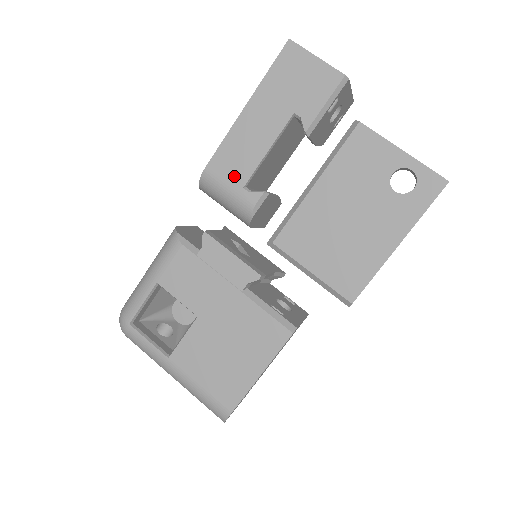
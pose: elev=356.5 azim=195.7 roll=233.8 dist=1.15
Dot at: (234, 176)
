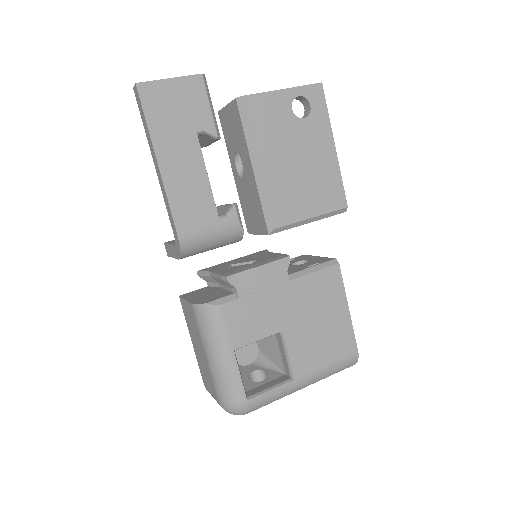
Dot at: (204, 218)
